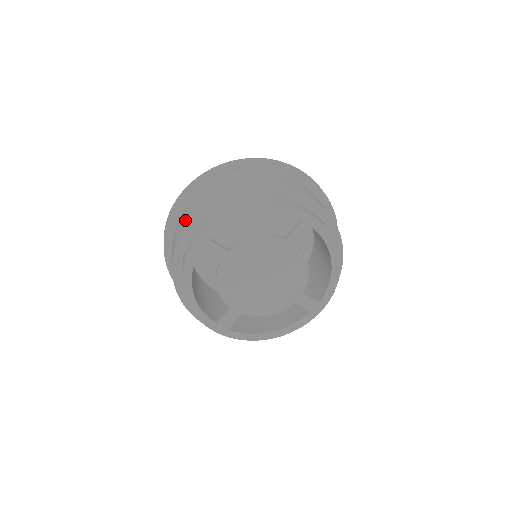
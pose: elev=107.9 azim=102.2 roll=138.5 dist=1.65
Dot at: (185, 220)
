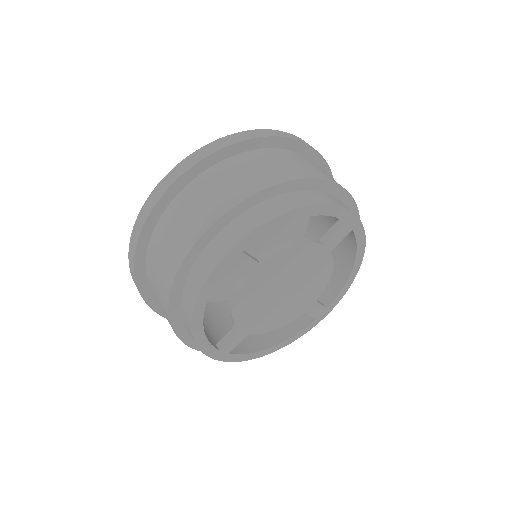
Dot at: (194, 219)
